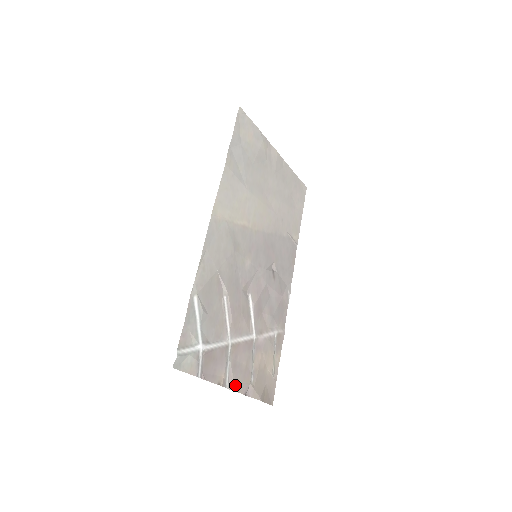
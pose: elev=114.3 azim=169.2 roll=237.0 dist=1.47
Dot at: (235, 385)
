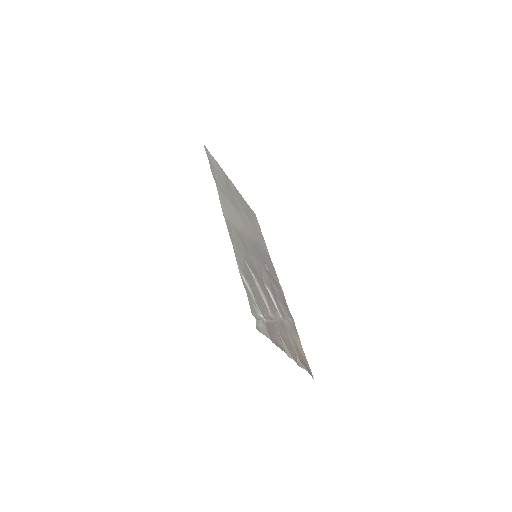
Dot at: (290, 354)
